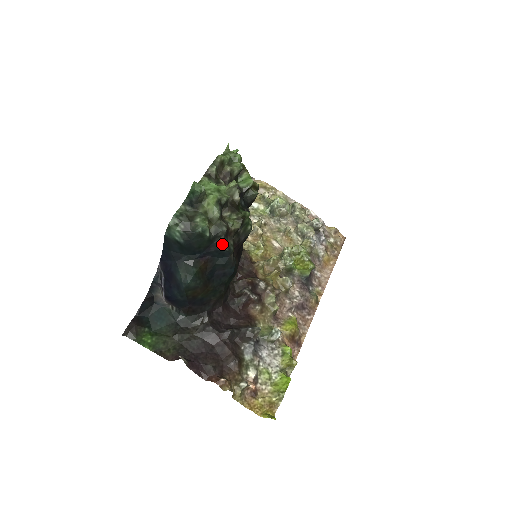
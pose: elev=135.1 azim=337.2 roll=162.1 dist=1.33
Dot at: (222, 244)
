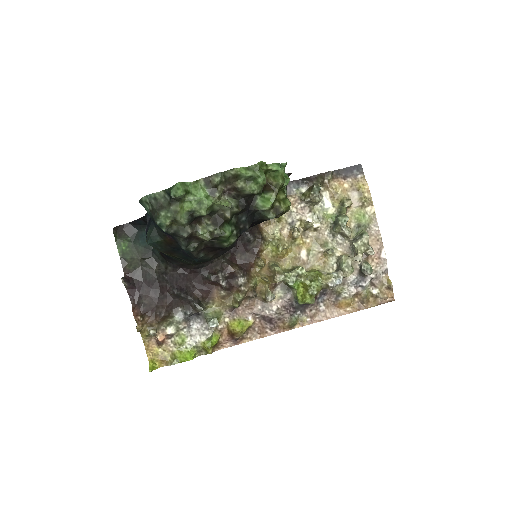
Dot at: (181, 242)
